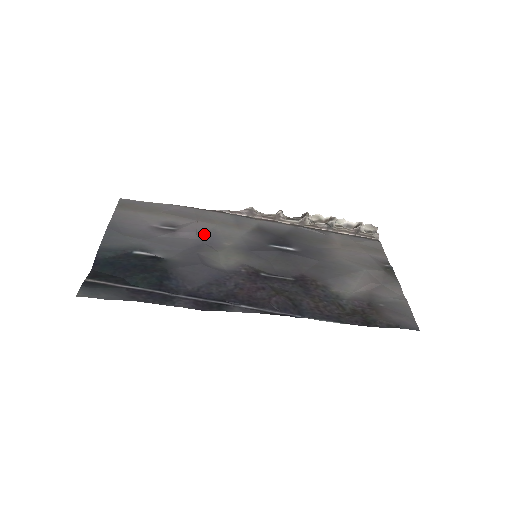
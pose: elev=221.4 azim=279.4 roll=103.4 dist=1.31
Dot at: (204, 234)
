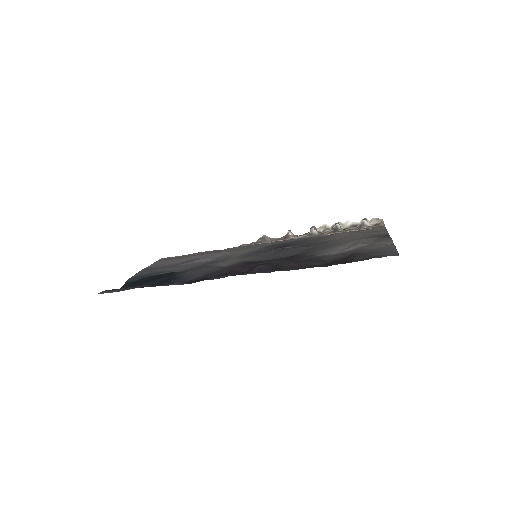
Dot at: (218, 257)
